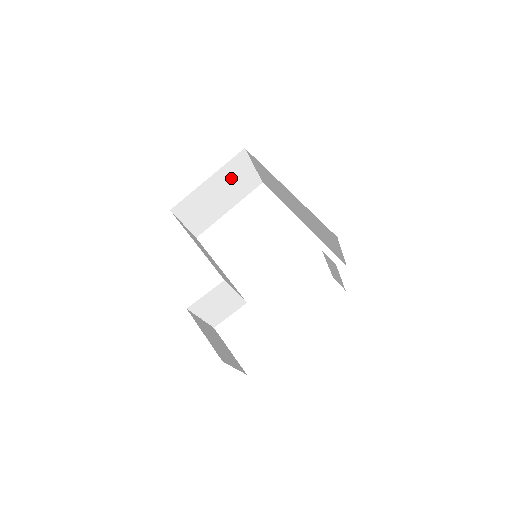
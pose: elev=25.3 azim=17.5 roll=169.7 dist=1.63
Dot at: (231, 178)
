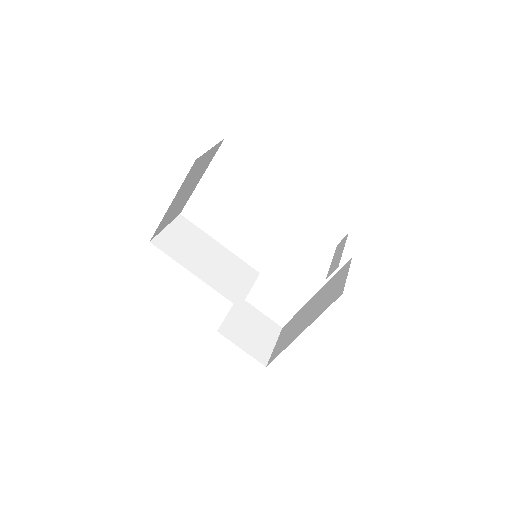
Dot at: (192, 176)
